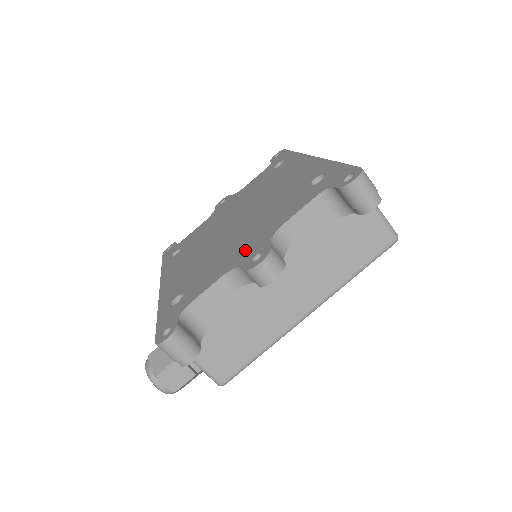
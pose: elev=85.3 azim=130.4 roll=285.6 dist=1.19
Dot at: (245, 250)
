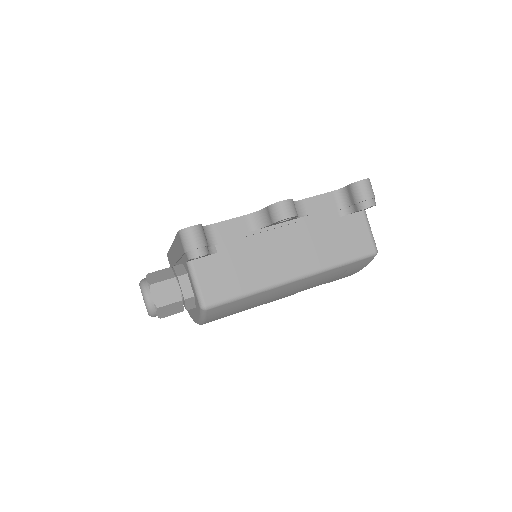
Dot at: occluded
